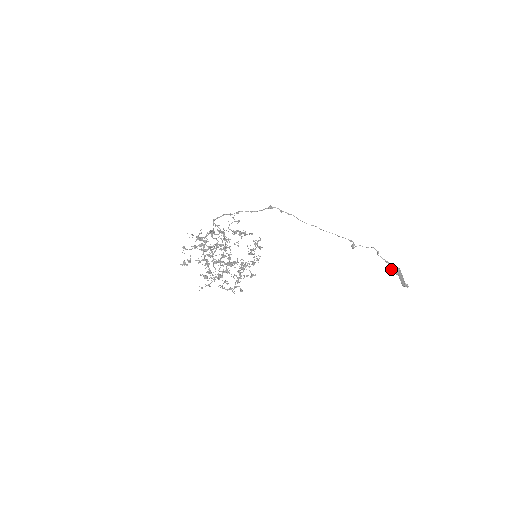
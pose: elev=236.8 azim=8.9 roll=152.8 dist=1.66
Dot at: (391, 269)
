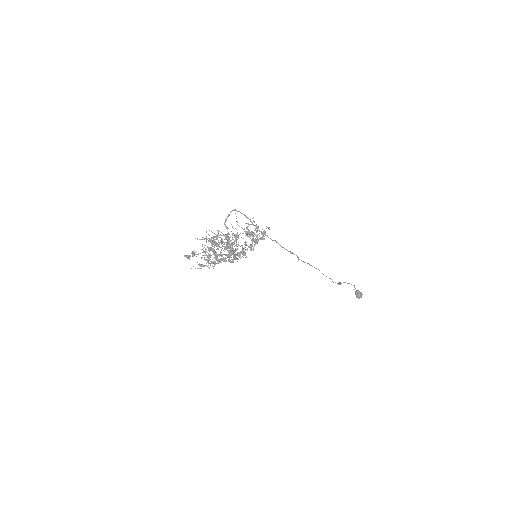
Dot at: occluded
